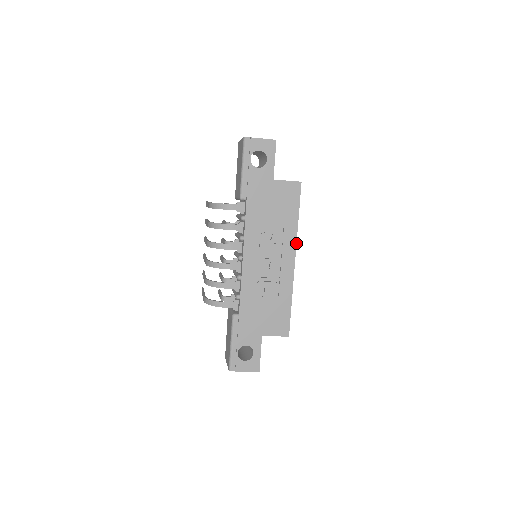
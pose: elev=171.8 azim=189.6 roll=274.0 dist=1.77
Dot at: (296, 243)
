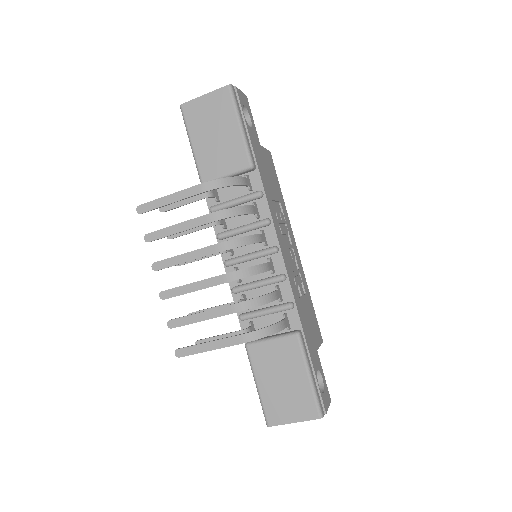
Dot at: (290, 224)
